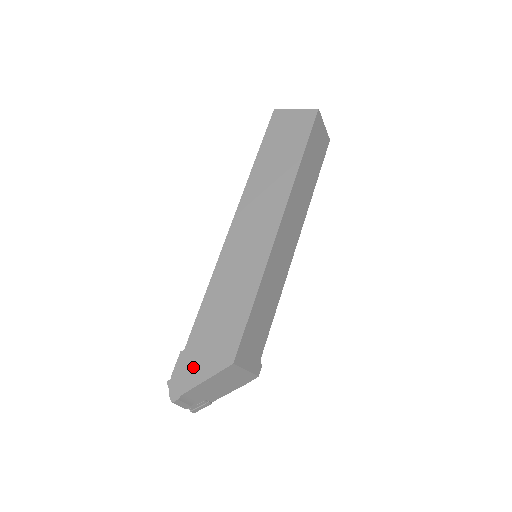
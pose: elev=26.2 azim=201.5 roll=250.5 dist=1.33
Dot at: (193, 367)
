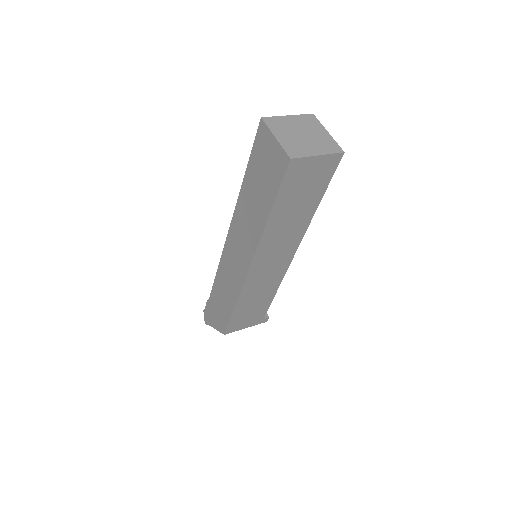
Dot at: (211, 316)
